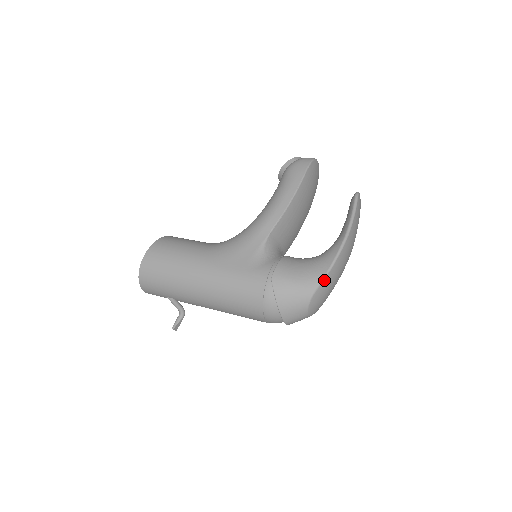
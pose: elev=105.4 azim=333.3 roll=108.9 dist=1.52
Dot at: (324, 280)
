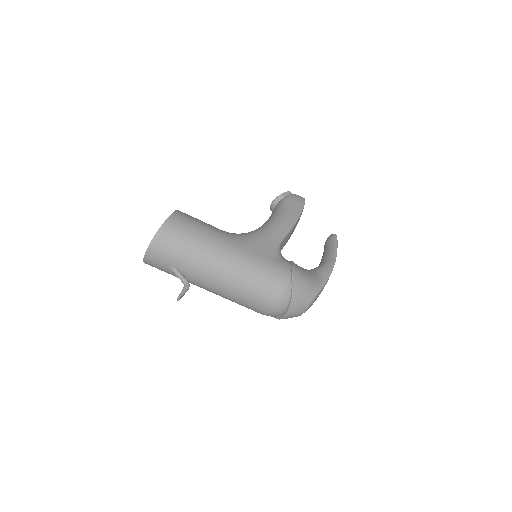
Dot at: (323, 287)
